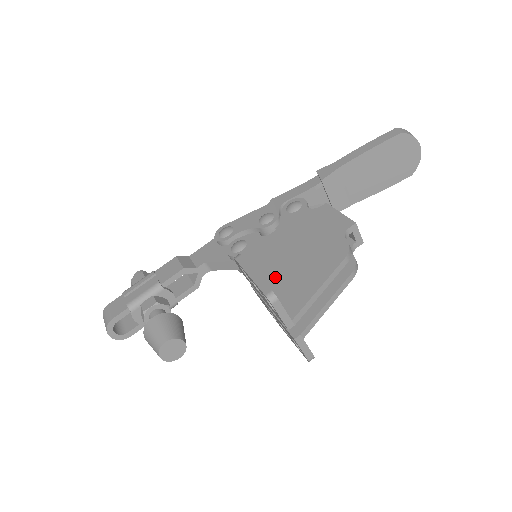
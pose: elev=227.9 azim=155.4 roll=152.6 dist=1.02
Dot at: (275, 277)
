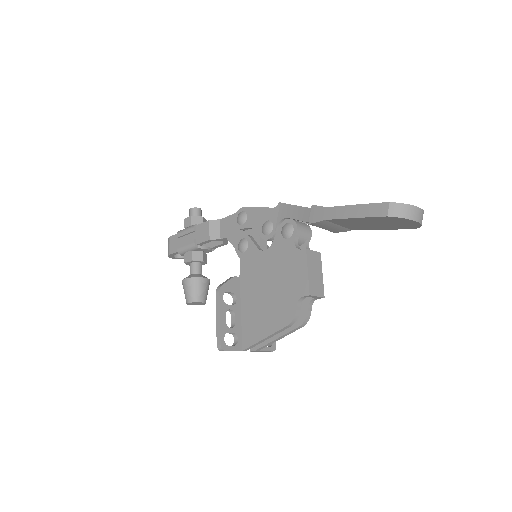
Dot at: (249, 303)
